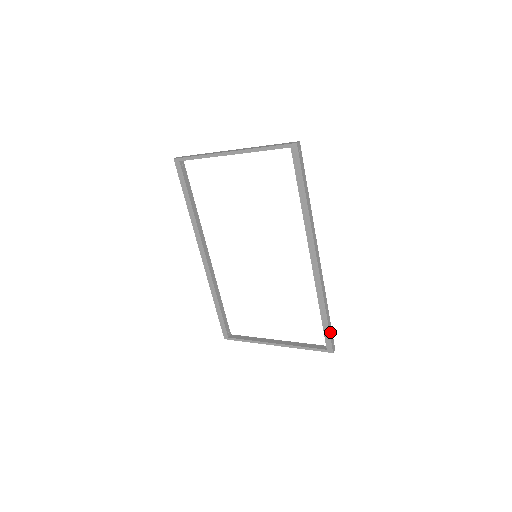
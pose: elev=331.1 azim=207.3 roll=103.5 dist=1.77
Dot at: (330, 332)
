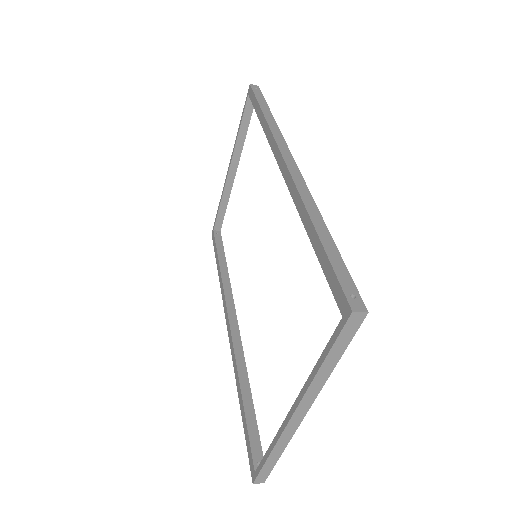
Dot at: (336, 266)
